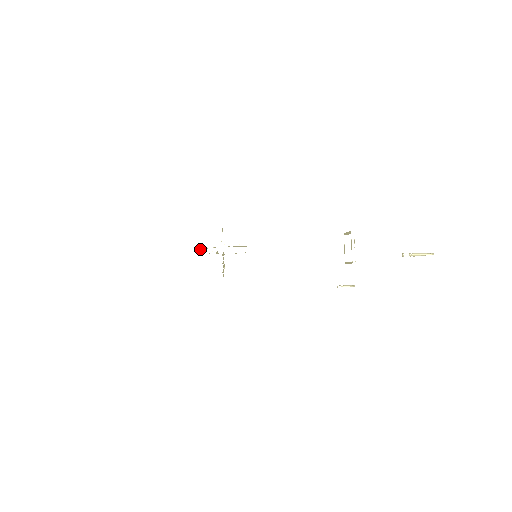
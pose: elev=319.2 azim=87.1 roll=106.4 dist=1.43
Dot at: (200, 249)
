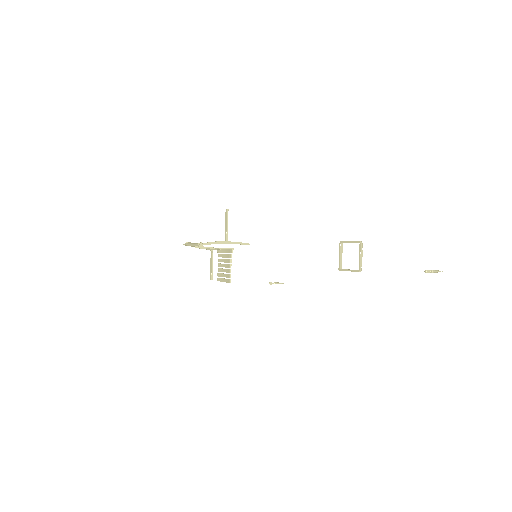
Dot at: occluded
